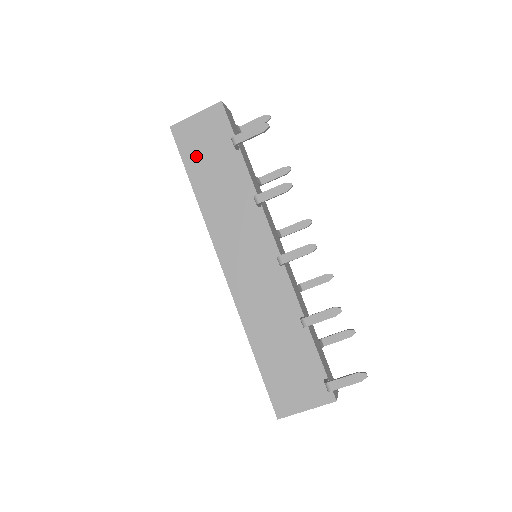
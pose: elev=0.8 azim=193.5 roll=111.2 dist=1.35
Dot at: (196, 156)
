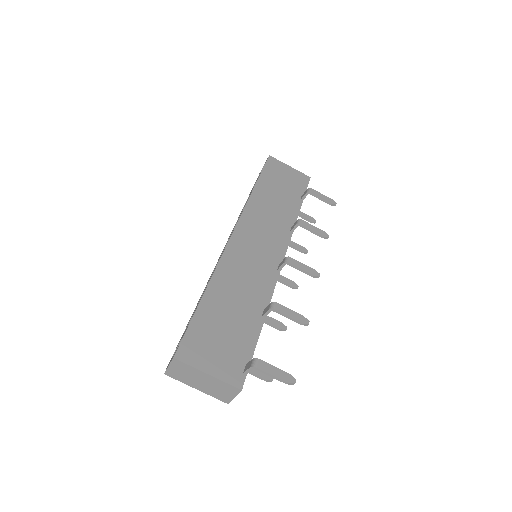
Dot at: (273, 178)
